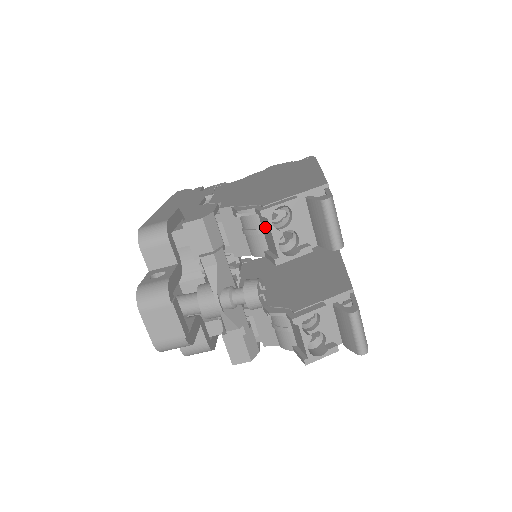
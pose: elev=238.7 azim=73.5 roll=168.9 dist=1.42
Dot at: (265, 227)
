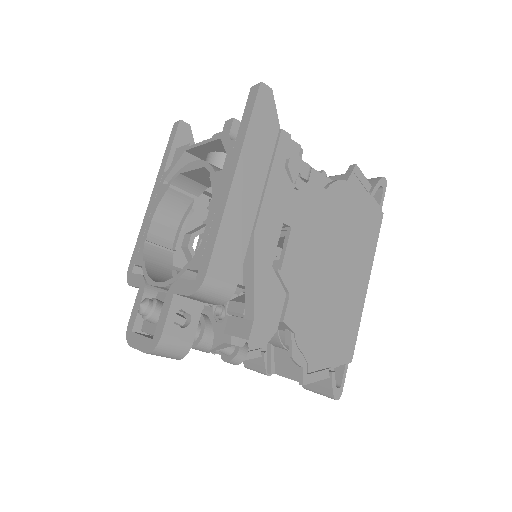
Dot at: (292, 364)
